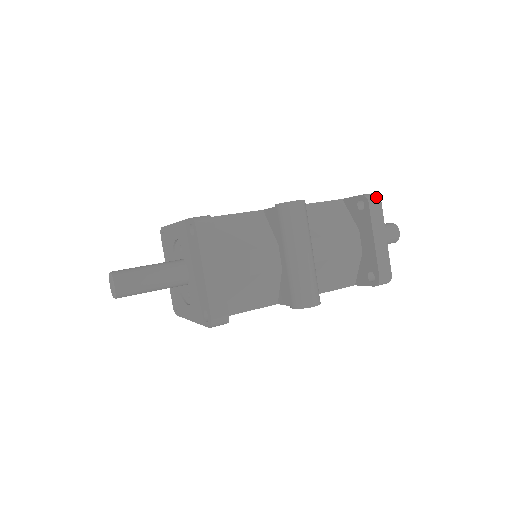
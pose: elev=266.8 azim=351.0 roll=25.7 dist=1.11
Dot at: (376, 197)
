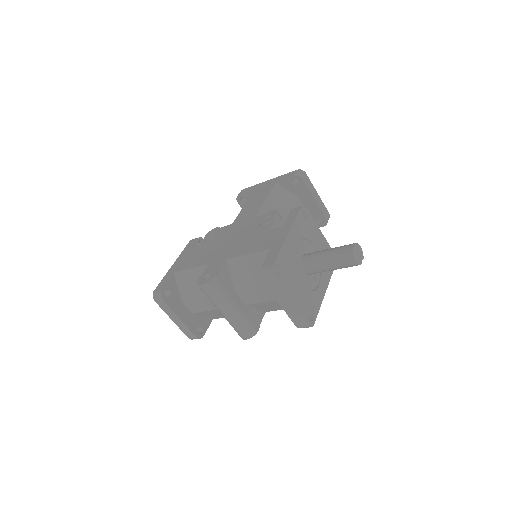
Dot at: (269, 274)
